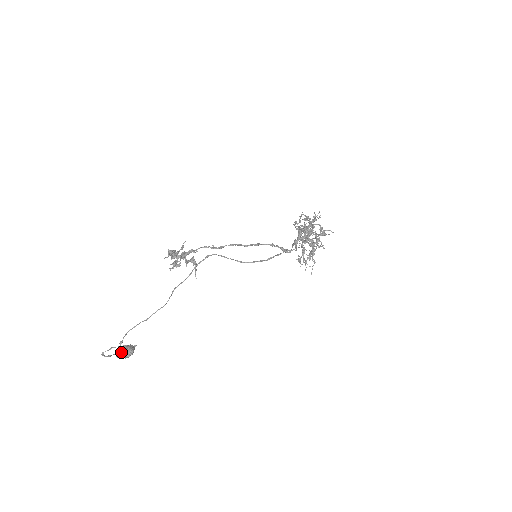
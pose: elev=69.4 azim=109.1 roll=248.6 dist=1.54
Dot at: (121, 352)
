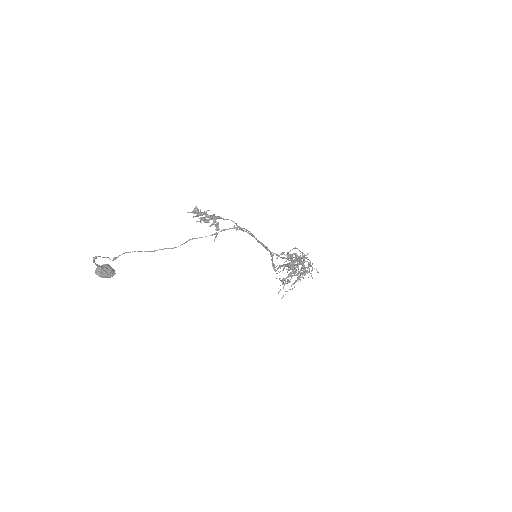
Dot at: (104, 268)
